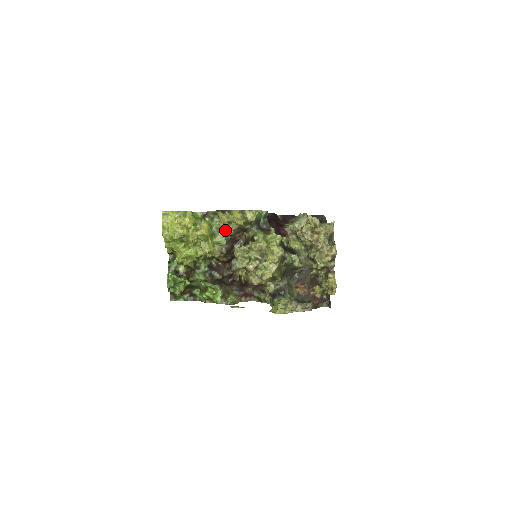
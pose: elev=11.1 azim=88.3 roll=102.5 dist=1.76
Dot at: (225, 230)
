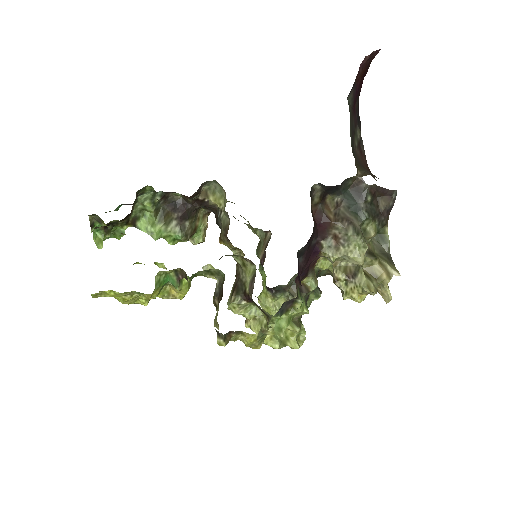
Dot at: occluded
